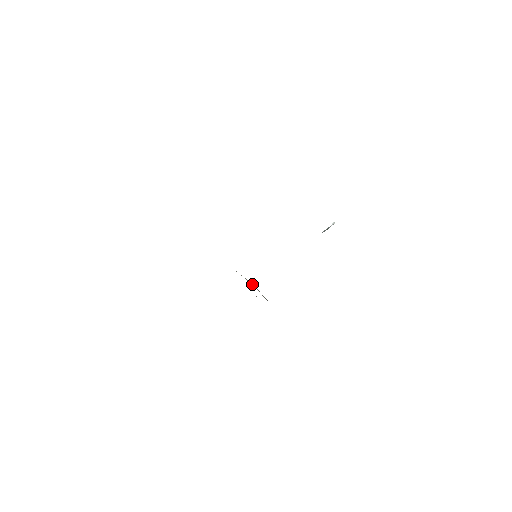
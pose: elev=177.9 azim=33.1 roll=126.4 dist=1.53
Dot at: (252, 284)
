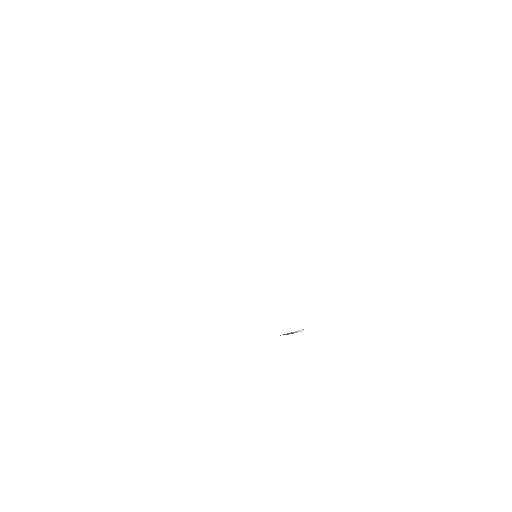
Dot at: occluded
